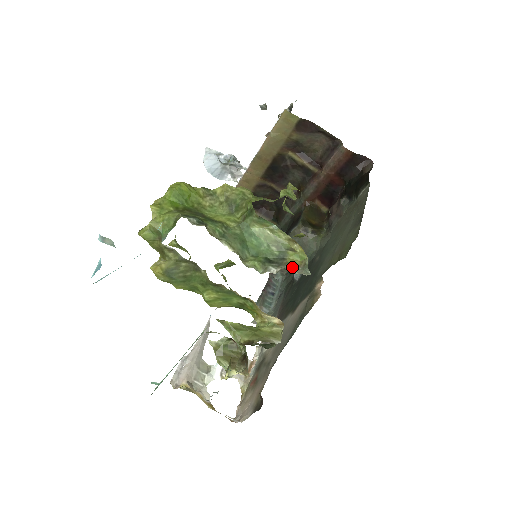
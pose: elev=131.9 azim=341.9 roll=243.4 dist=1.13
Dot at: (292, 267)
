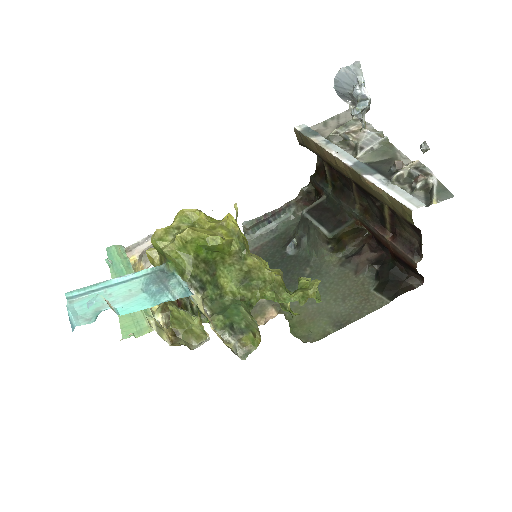
Dot at: (240, 344)
